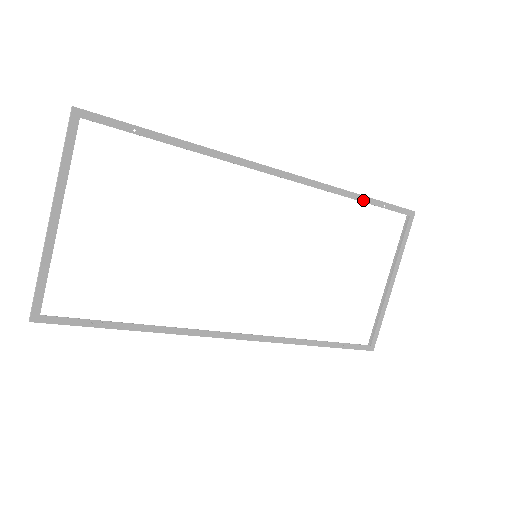
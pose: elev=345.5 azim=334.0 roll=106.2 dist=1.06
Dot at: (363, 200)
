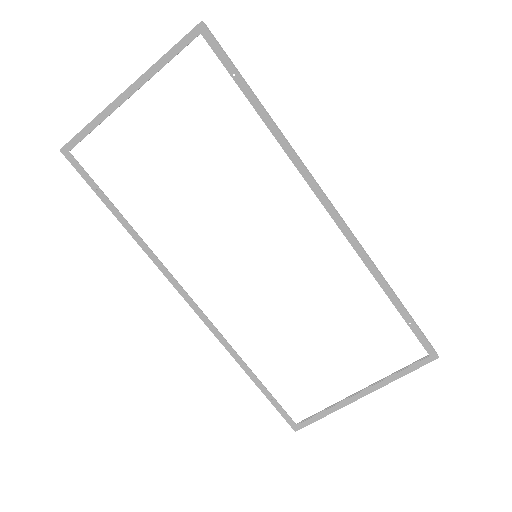
Dot at: (392, 299)
